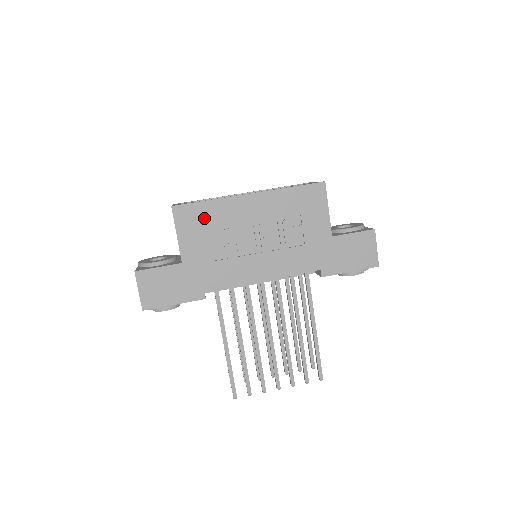
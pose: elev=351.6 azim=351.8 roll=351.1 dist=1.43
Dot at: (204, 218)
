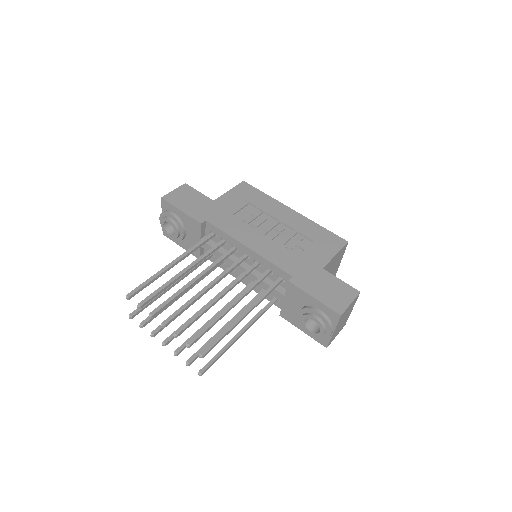
Dot at: (253, 197)
